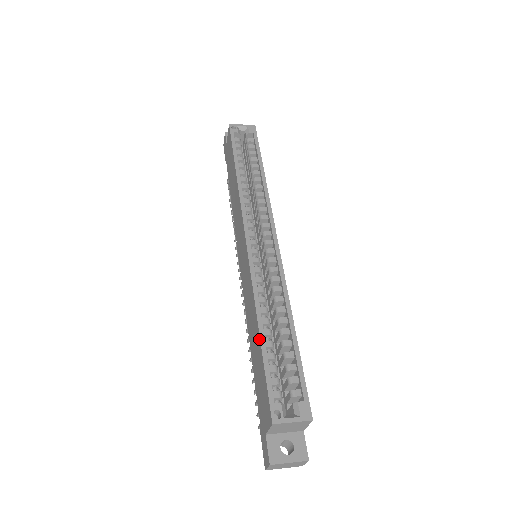
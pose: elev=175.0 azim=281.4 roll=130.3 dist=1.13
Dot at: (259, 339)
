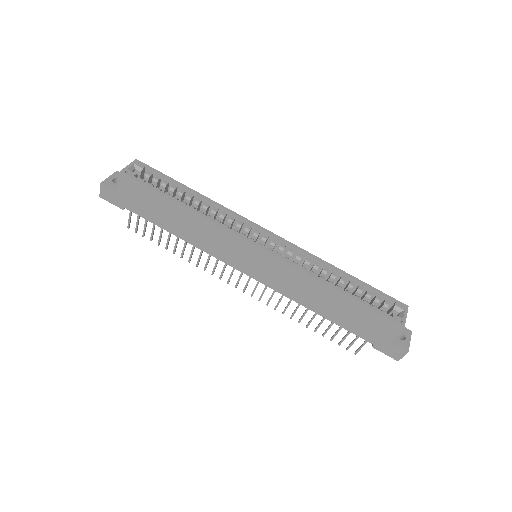
Dot at: (344, 295)
